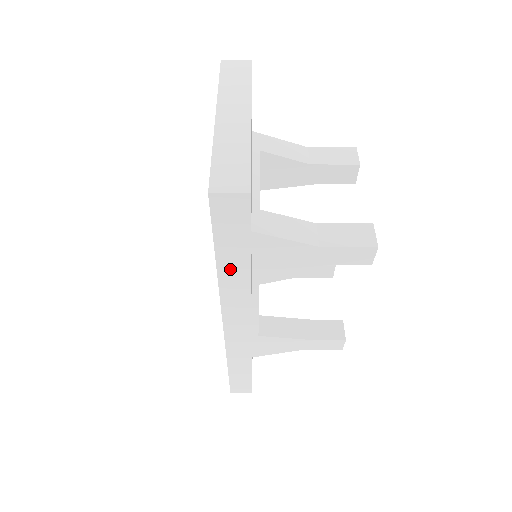
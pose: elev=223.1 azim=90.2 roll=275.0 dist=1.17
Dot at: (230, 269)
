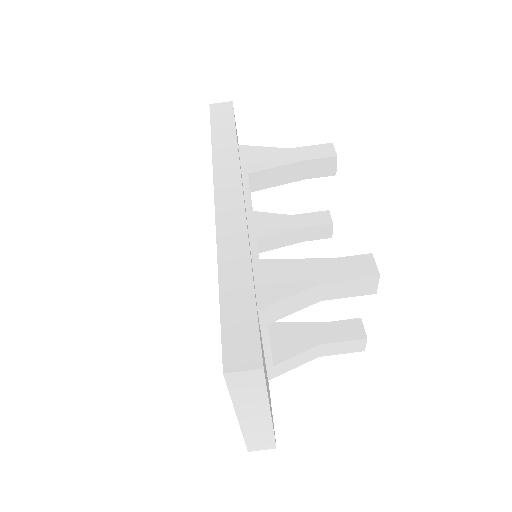
Dot at: (222, 144)
